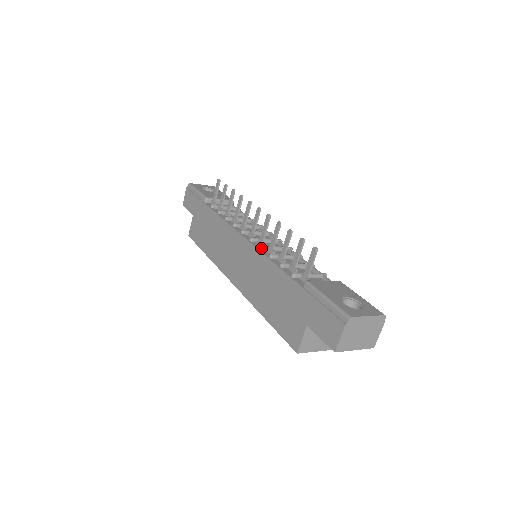
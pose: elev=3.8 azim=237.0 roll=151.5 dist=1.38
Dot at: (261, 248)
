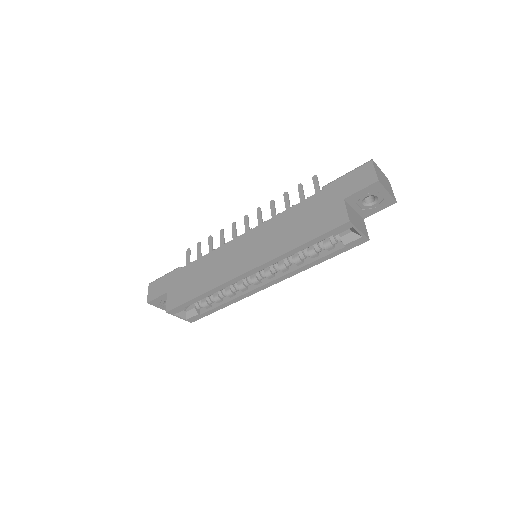
Dot at: (266, 222)
